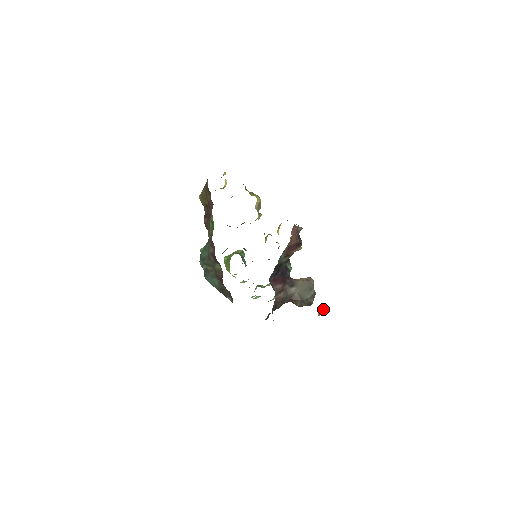
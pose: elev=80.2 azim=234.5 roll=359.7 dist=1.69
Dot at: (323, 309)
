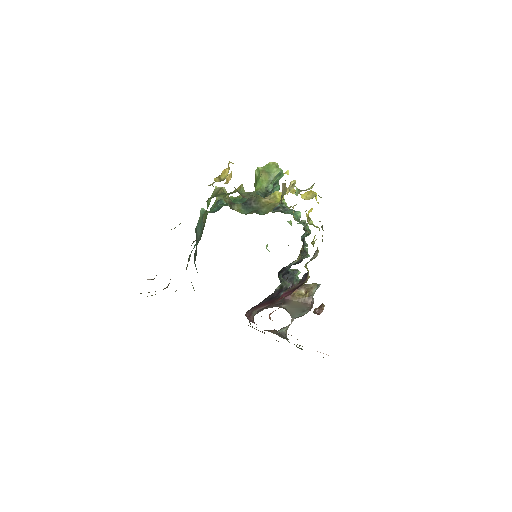
Dot at: (319, 314)
